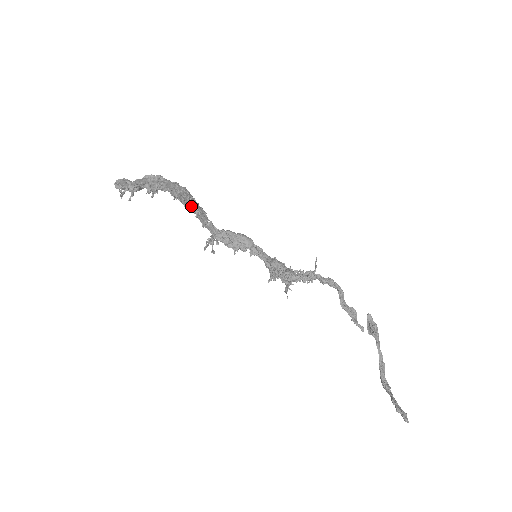
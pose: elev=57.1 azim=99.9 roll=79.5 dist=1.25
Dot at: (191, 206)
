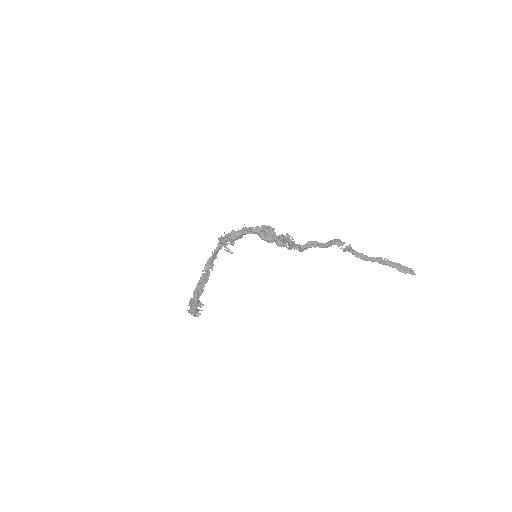
Dot at: (207, 277)
